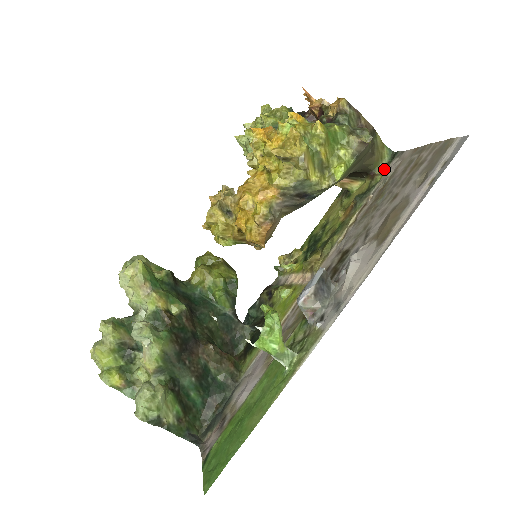
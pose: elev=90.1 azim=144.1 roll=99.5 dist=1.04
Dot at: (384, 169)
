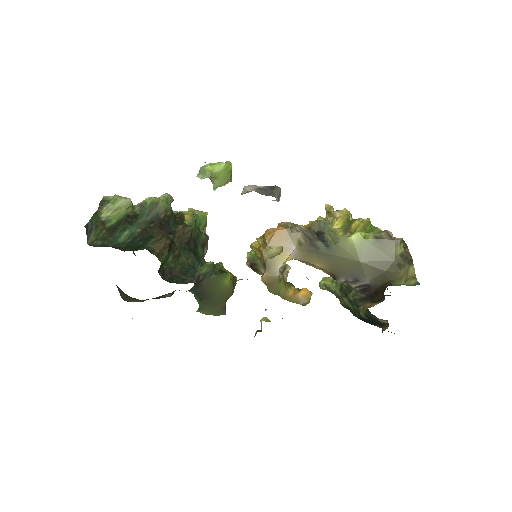
Dot at: (401, 283)
